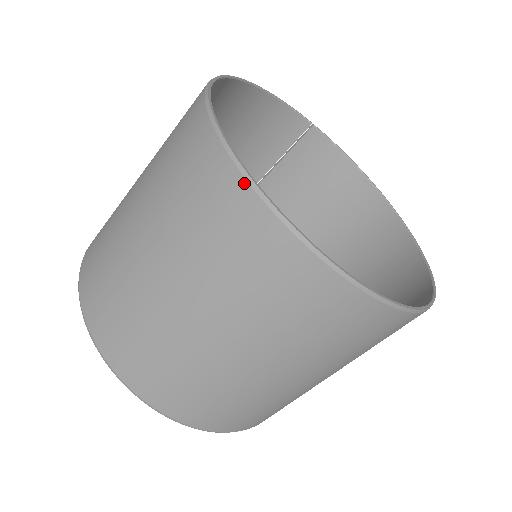
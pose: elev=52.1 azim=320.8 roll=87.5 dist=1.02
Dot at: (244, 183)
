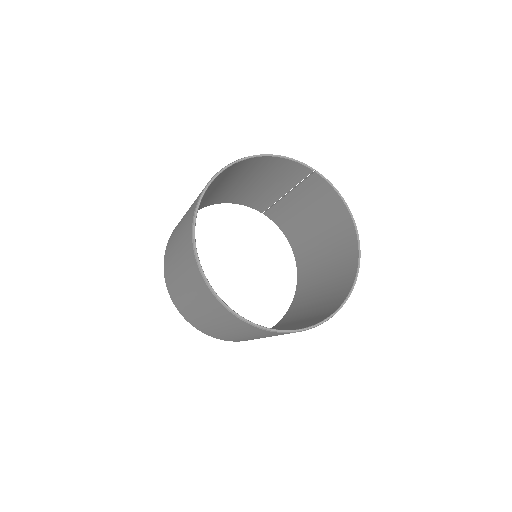
Dot at: (196, 262)
